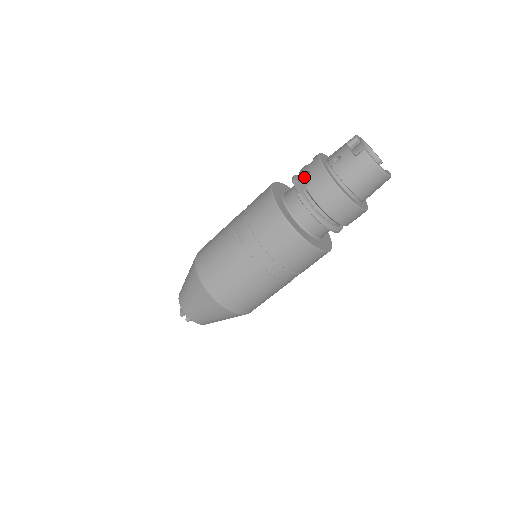
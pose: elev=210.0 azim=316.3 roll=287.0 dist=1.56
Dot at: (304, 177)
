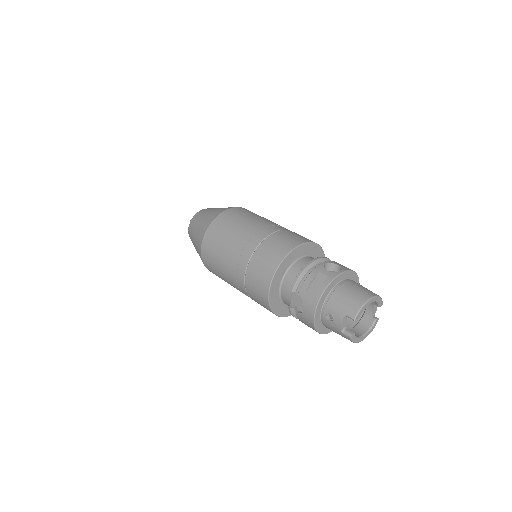
Dot at: (301, 297)
